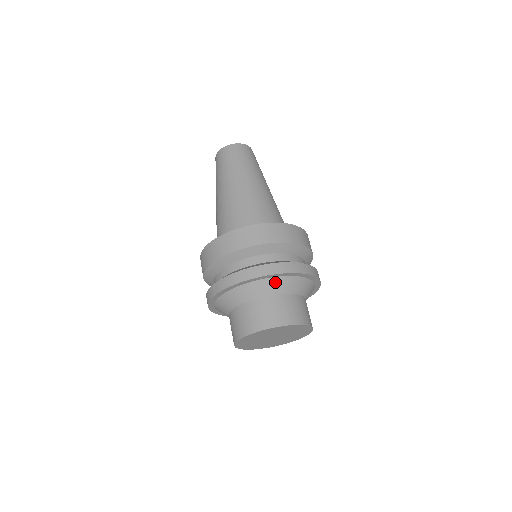
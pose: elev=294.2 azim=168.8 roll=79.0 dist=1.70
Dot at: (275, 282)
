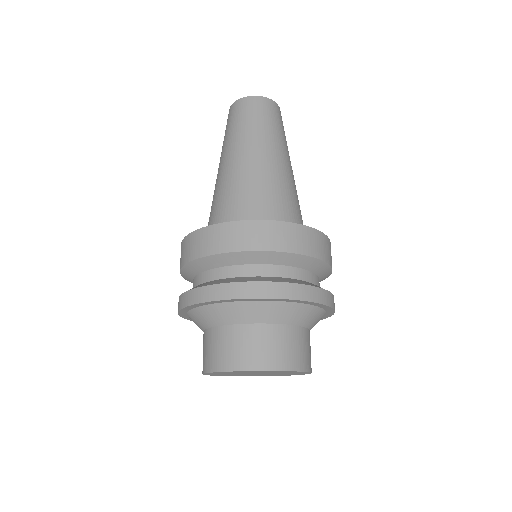
Dot at: (256, 307)
